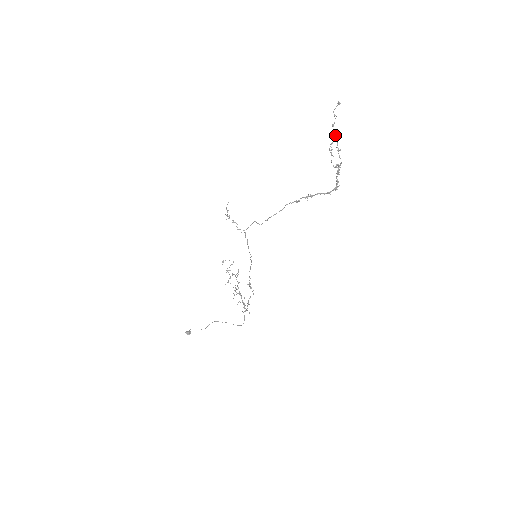
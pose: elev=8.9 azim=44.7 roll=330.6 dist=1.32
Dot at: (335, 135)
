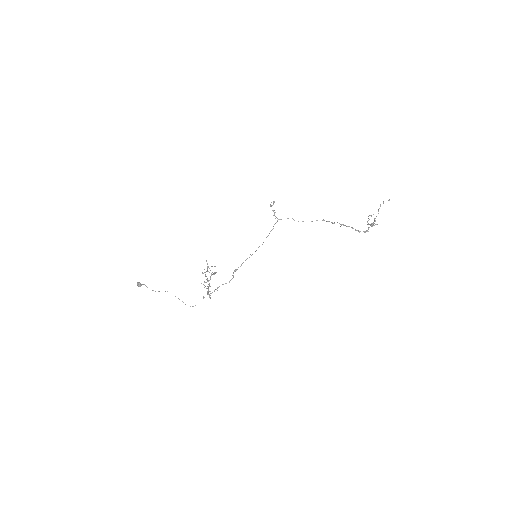
Dot at: (378, 211)
